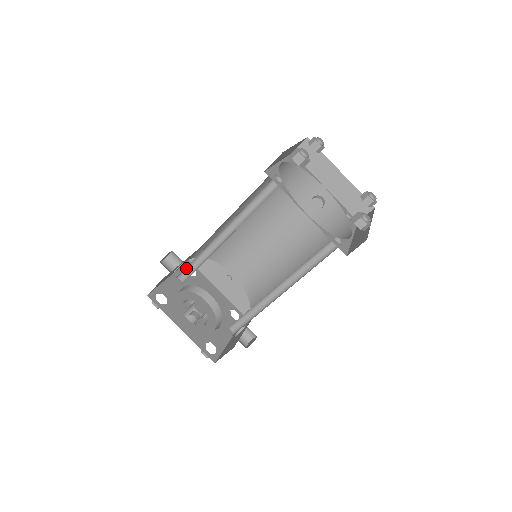
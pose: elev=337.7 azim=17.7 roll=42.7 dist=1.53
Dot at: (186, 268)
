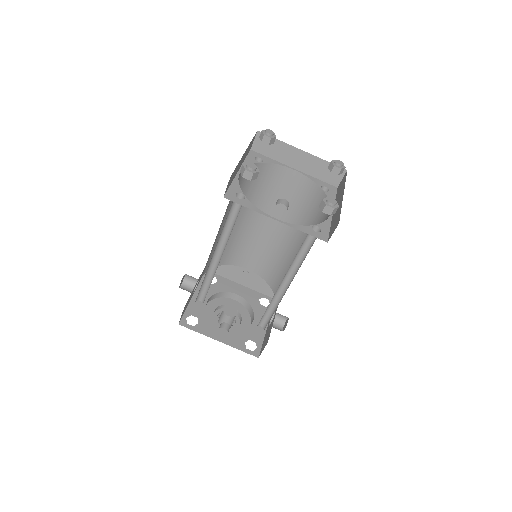
Dot at: (200, 291)
